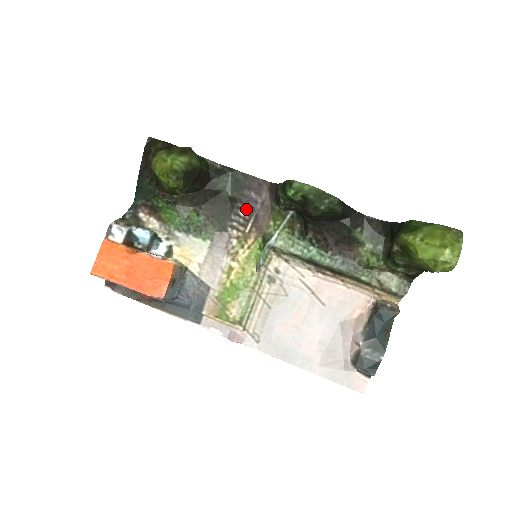
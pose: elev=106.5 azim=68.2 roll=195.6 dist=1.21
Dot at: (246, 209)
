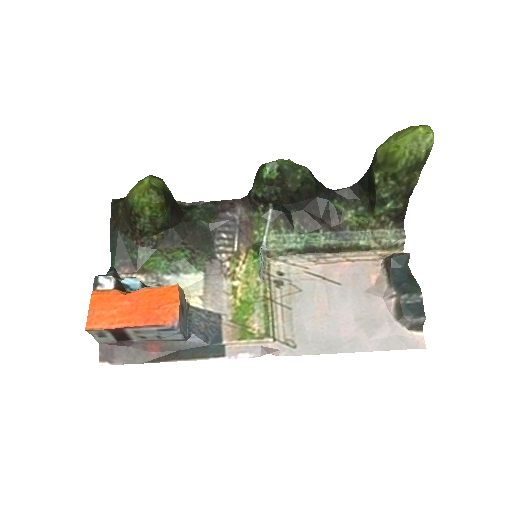
Dot at: (227, 230)
